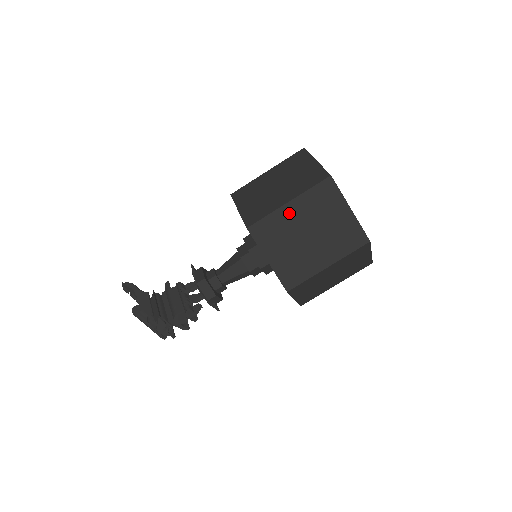
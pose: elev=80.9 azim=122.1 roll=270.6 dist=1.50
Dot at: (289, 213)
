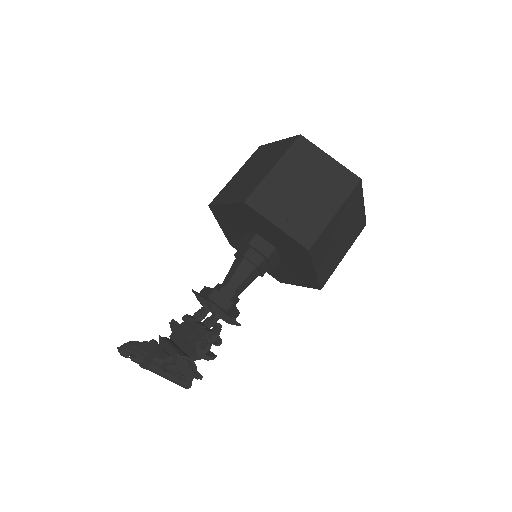
Dot at: (278, 176)
